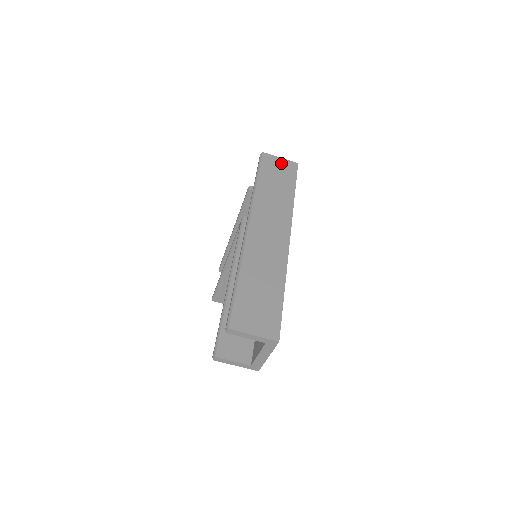
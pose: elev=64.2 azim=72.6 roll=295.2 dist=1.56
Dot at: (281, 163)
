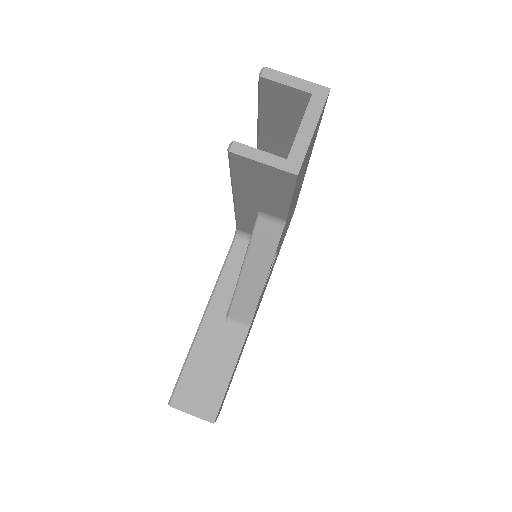
Dot at: occluded
